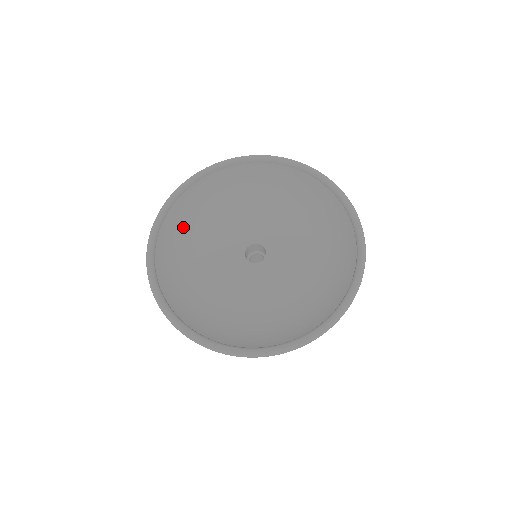
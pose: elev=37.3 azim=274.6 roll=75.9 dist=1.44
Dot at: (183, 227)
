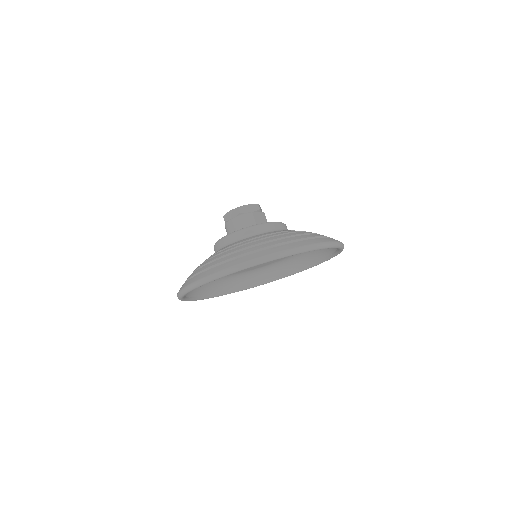
Dot at: occluded
